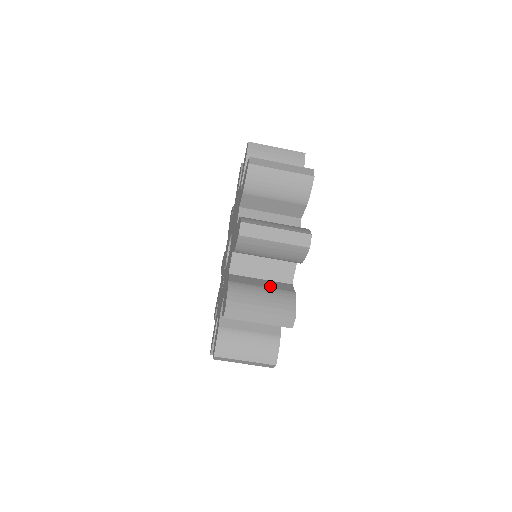
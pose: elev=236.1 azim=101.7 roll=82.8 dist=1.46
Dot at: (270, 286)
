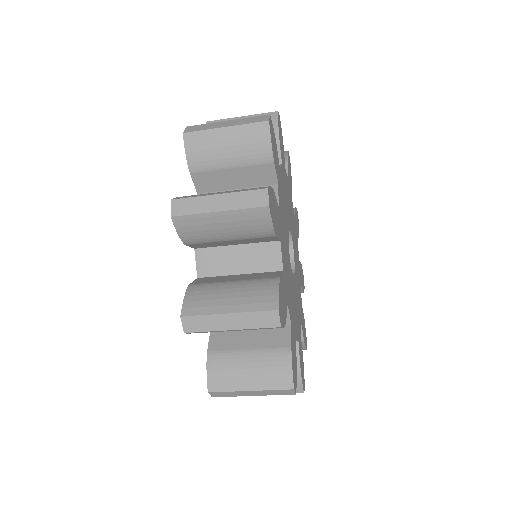
Dot at: (246, 278)
